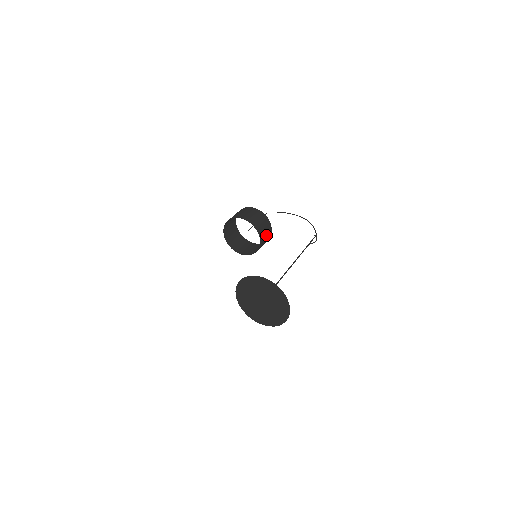
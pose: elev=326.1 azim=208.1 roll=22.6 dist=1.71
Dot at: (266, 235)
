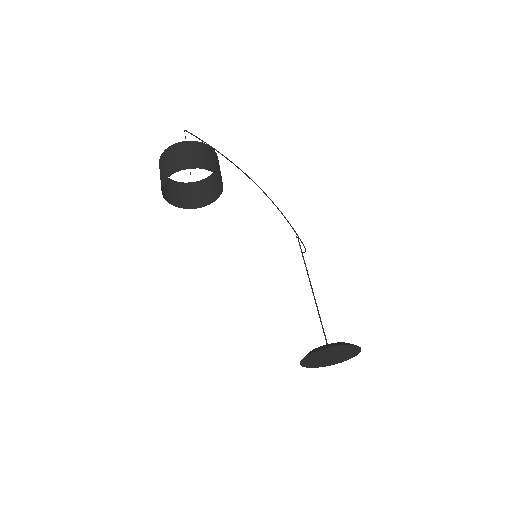
Dot at: (209, 188)
